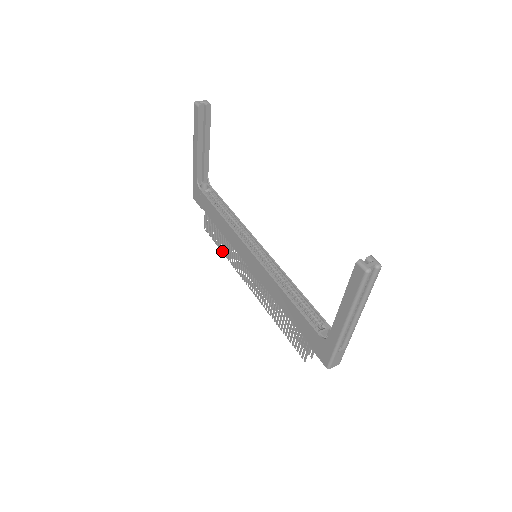
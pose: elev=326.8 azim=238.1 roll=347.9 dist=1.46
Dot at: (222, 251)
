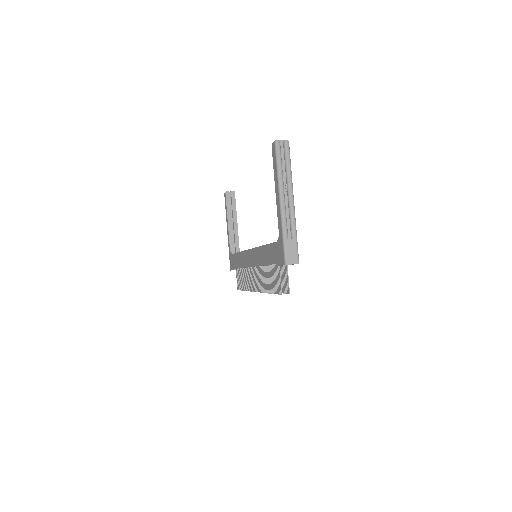
Dot at: (245, 290)
